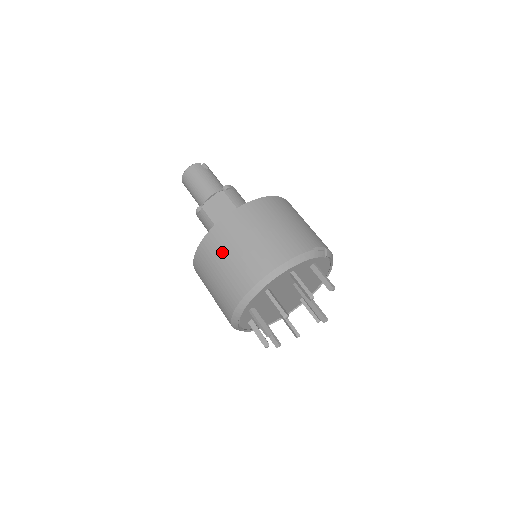
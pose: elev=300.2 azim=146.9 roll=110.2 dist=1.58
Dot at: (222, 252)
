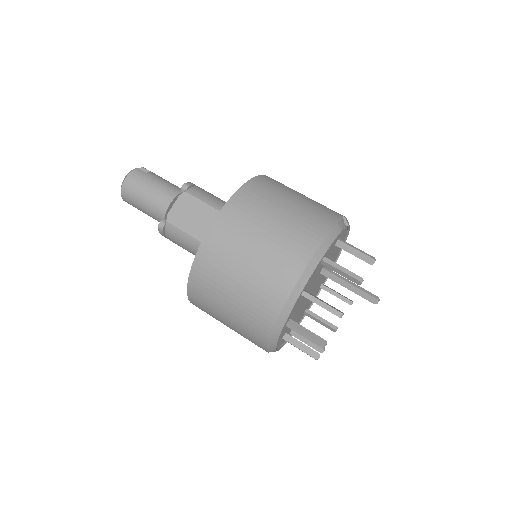
Dot at: (229, 267)
